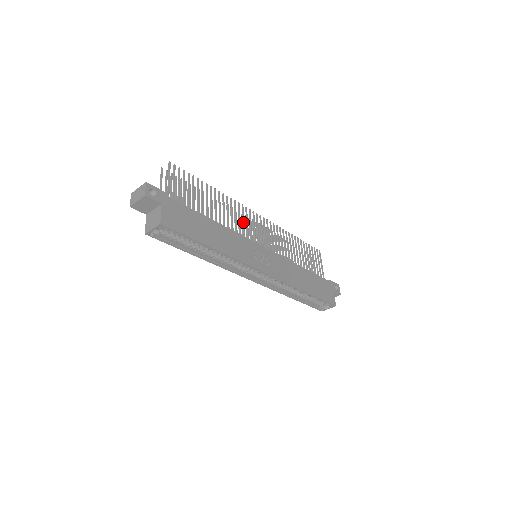
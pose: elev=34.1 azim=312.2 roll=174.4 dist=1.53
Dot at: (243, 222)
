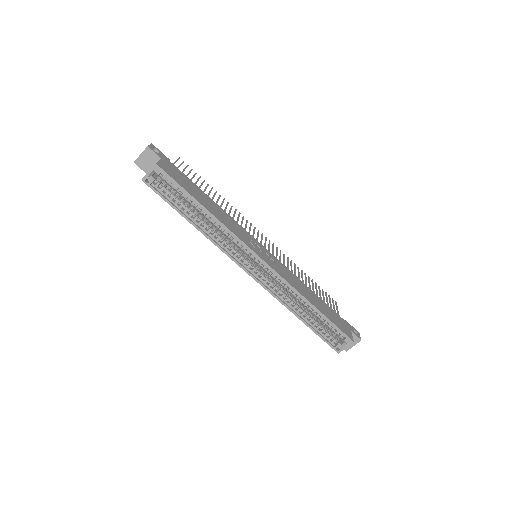
Dot at: (245, 226)
